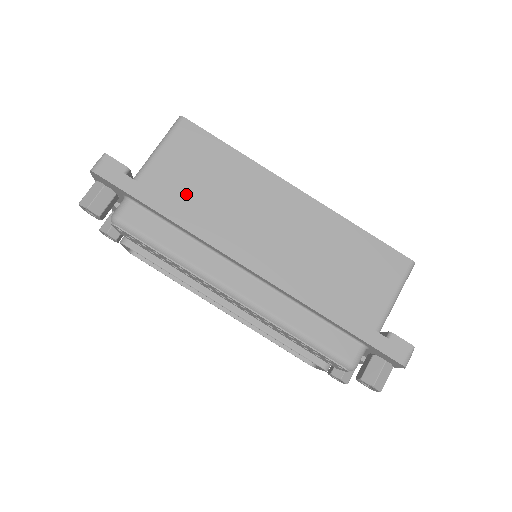
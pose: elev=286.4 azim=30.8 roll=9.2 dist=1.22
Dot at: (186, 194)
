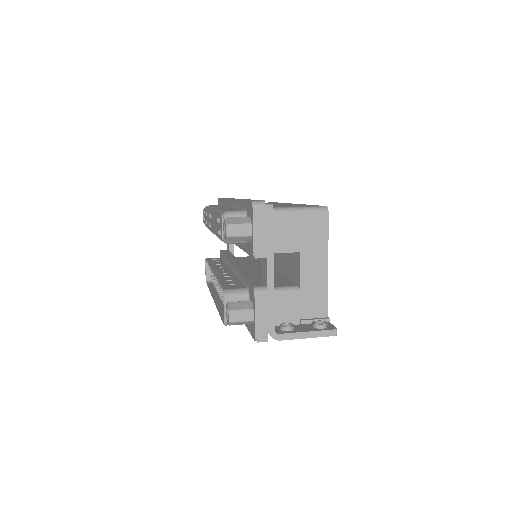
Dot at: occluded
